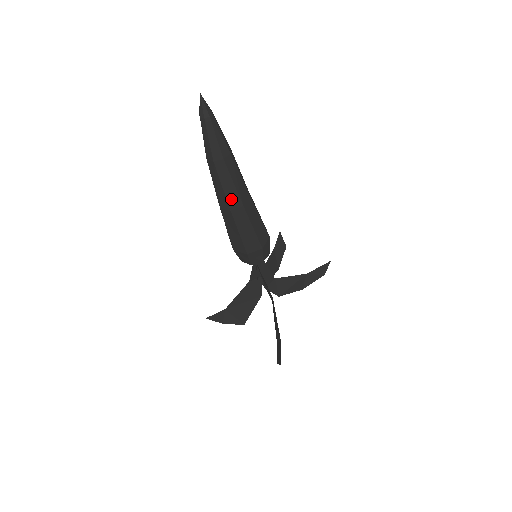
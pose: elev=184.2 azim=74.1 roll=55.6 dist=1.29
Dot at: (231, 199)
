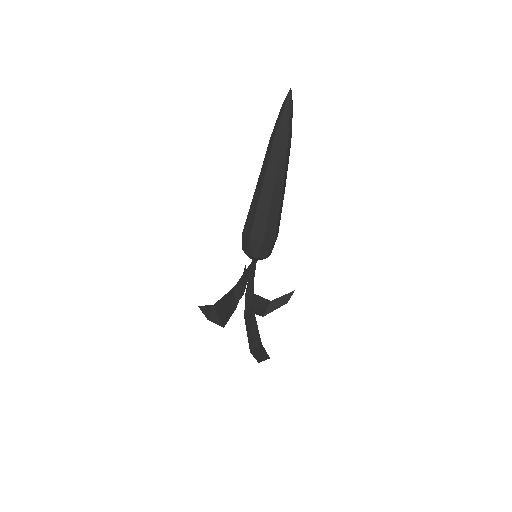
Dot at: (278, 181)
